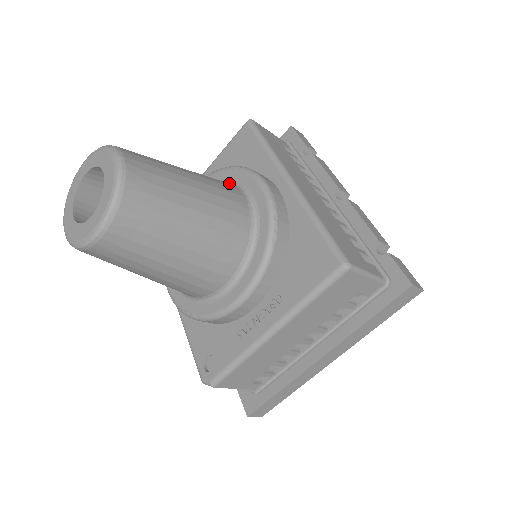
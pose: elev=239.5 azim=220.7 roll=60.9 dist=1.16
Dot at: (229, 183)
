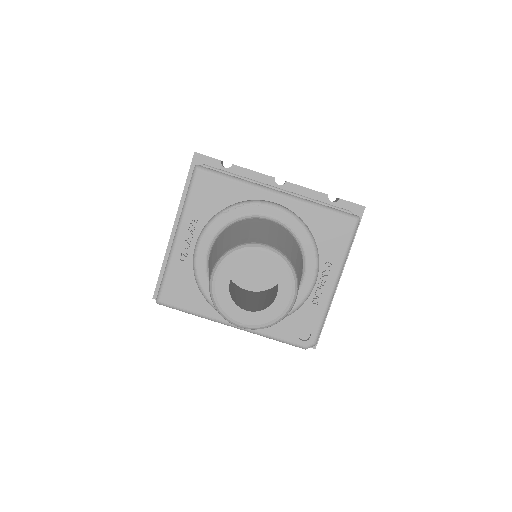
Dot at: (245, 219)
